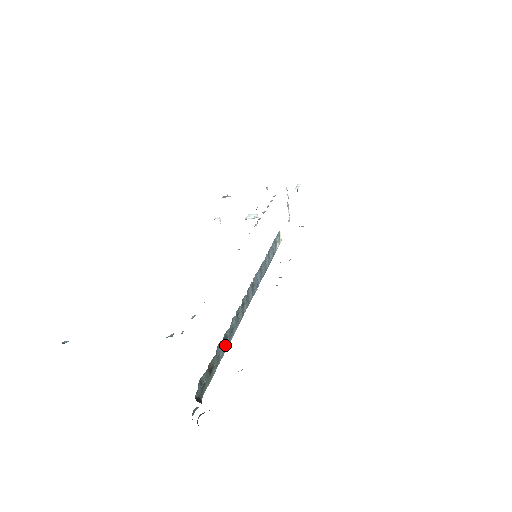
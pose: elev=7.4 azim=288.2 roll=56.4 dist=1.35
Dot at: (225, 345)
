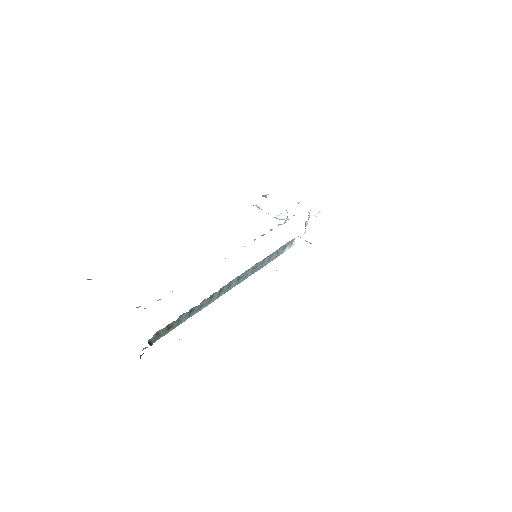
Dot at: (191, 314)
